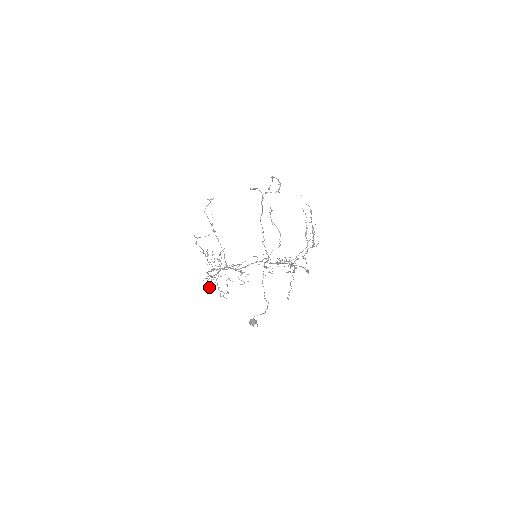
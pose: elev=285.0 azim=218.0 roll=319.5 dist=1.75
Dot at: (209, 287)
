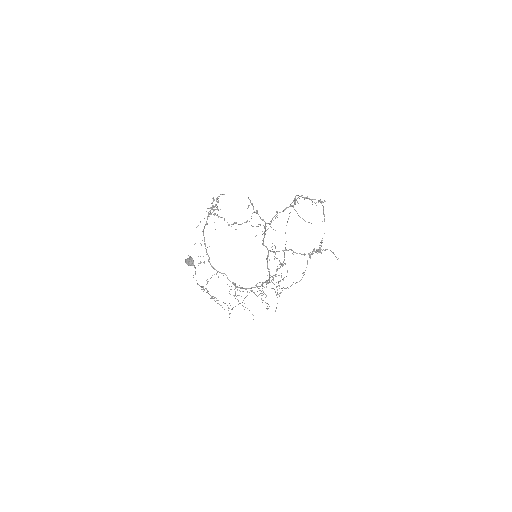
Dot at: occluded
